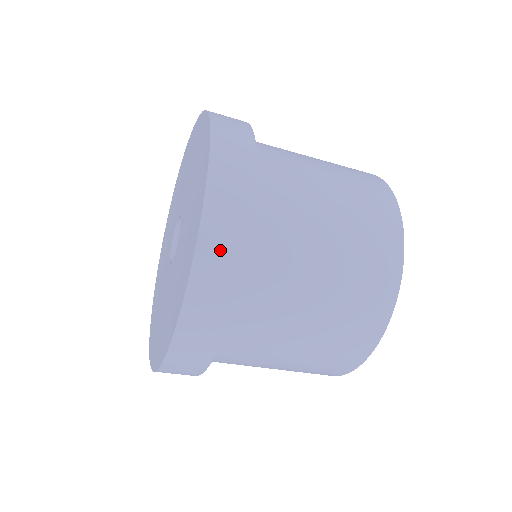
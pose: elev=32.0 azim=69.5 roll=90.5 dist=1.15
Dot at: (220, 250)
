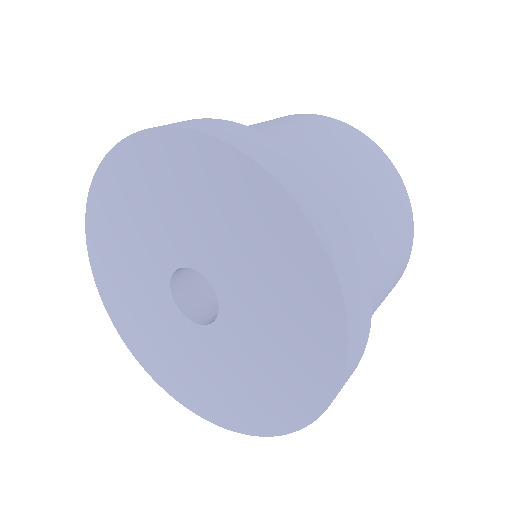
Dot at: occluded
